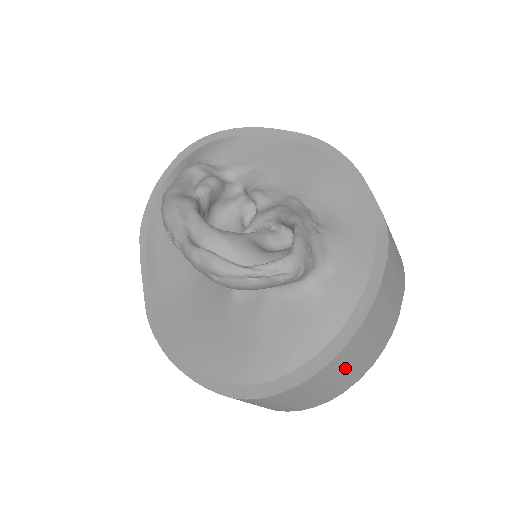
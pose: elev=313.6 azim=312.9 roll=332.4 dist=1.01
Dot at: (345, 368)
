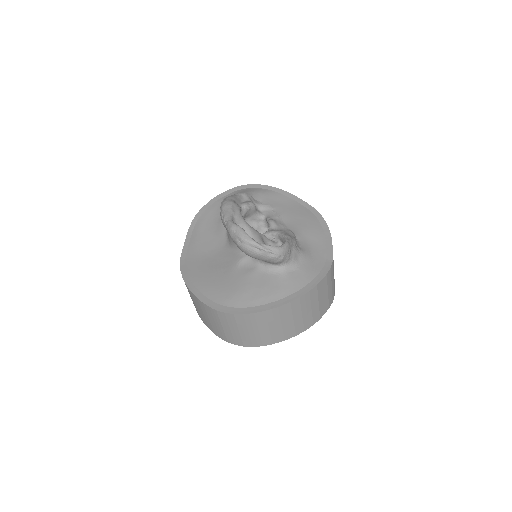
Dot at: (281, 321)
